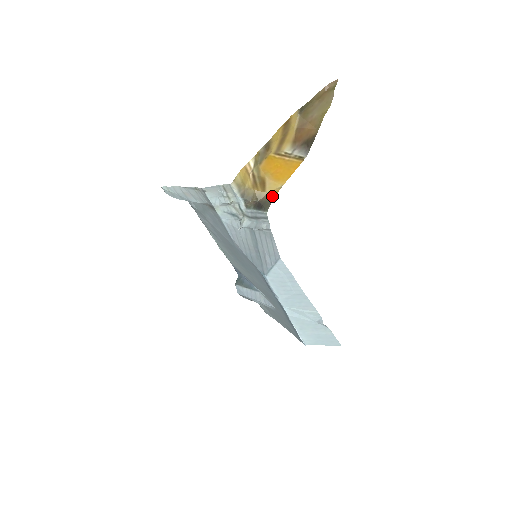
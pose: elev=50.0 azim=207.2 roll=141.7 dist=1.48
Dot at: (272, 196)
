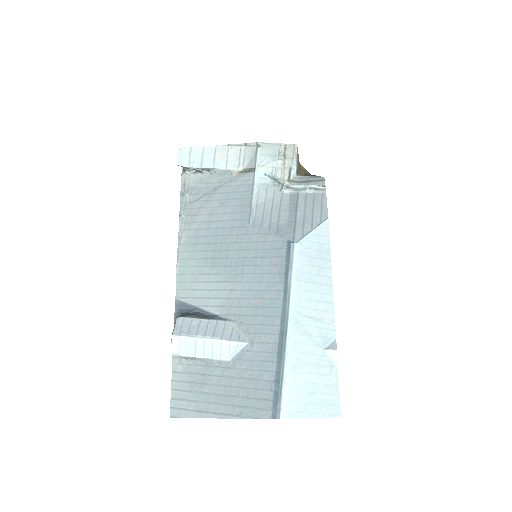
Dot at: occluded
